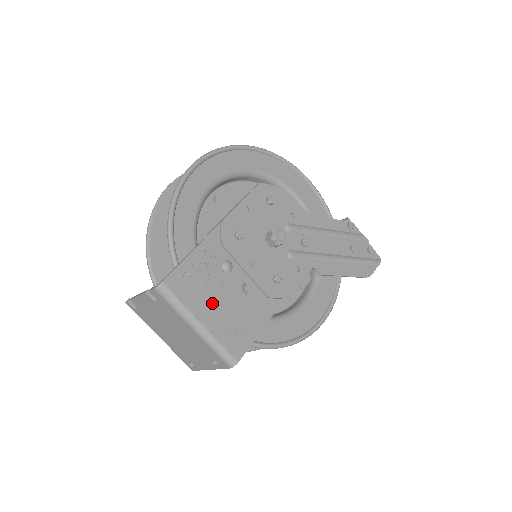
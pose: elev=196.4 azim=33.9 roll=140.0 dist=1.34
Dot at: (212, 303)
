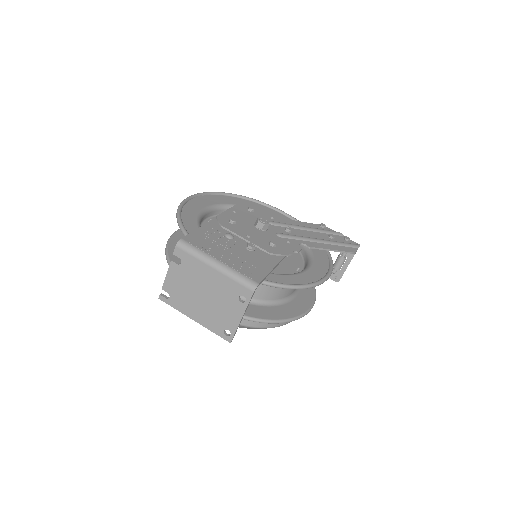
Dot at: (224, 252)
